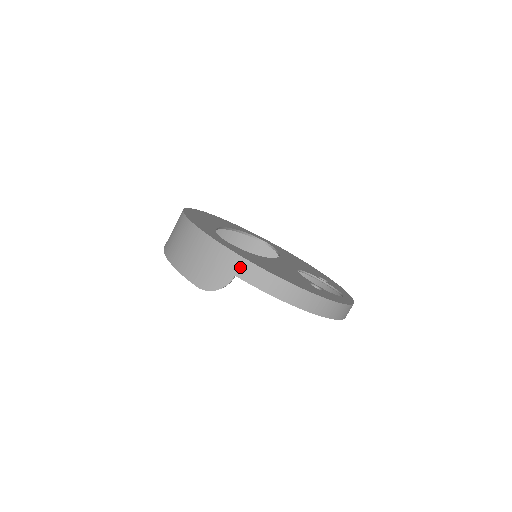
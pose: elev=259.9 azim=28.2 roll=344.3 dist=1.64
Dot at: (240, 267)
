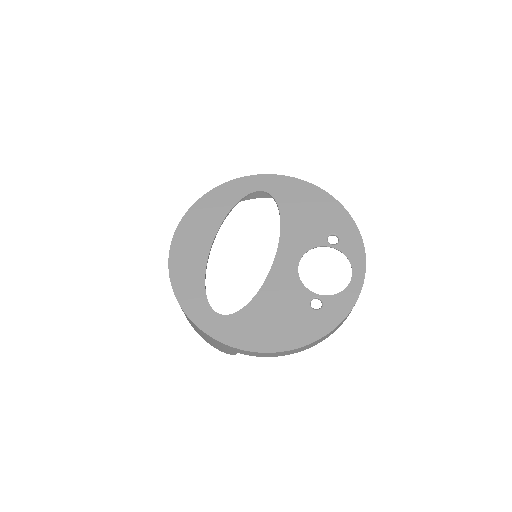
Dot at: (237, 351)
